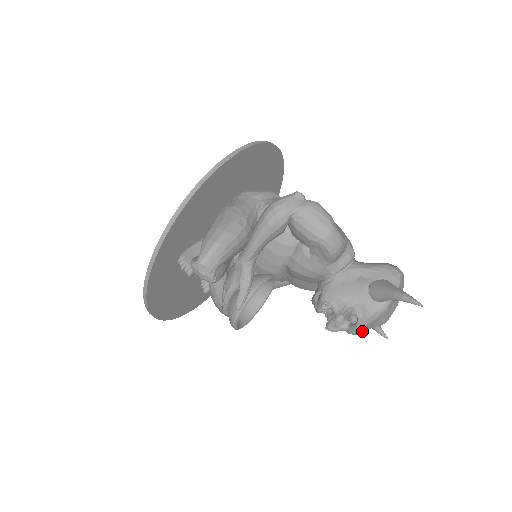
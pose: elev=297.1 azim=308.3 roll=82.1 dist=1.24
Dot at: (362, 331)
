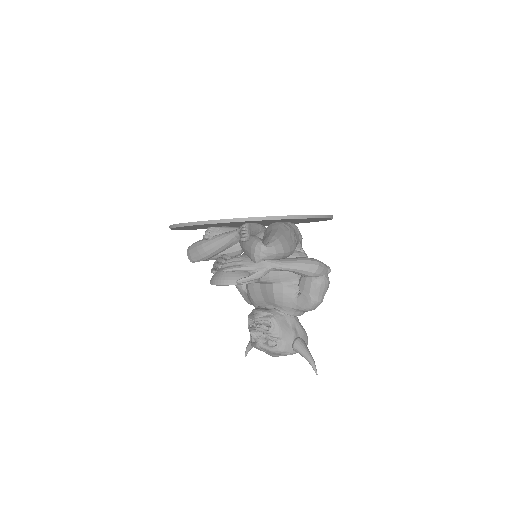
Dot at: (261, 350)
